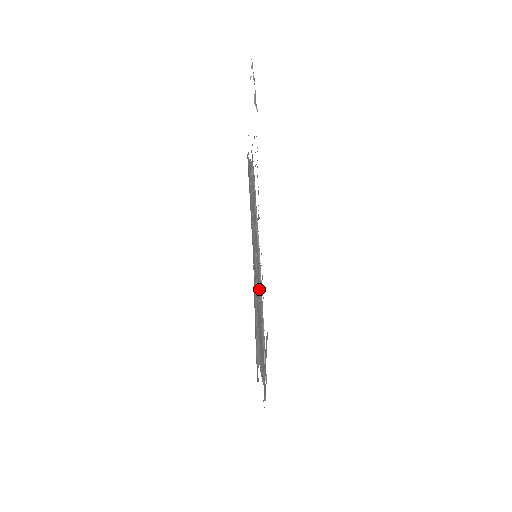
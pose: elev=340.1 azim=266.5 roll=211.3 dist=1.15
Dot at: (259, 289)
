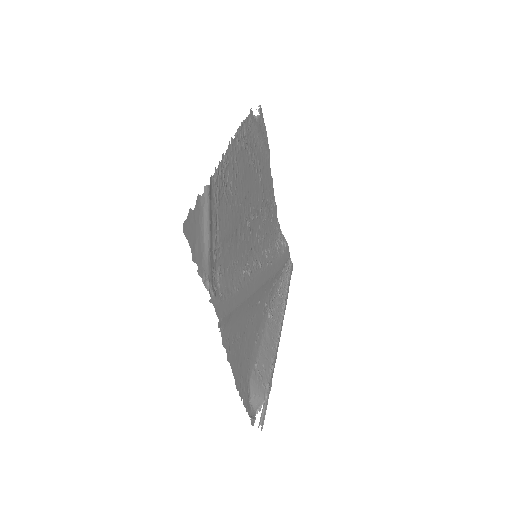
Dot at: (252, 278)
